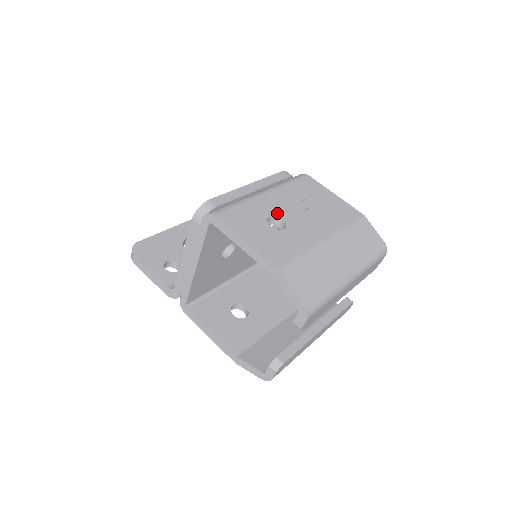
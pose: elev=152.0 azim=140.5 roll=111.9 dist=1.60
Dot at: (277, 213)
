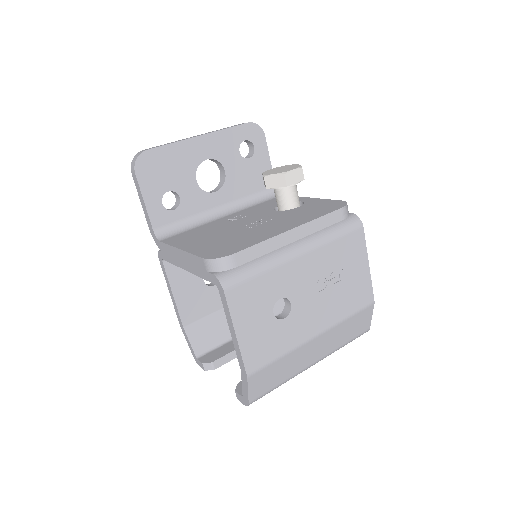
Dot at: (292, 293)
